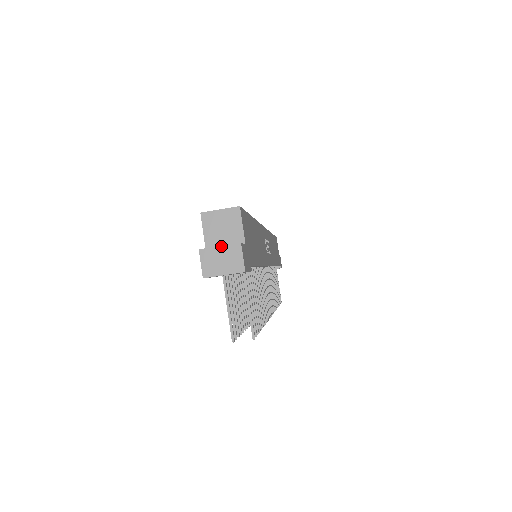
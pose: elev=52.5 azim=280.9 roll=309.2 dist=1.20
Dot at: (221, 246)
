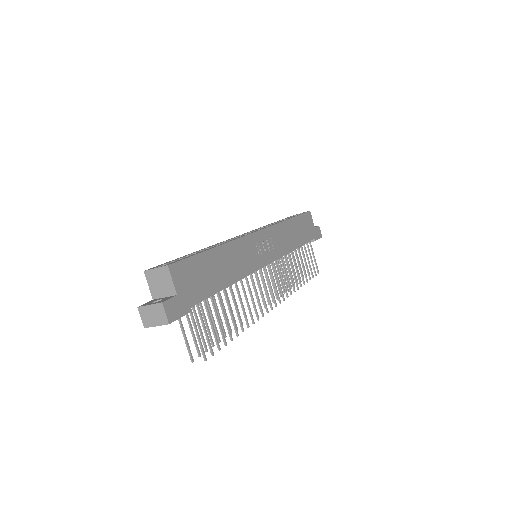
Dot at: (150, 305)
